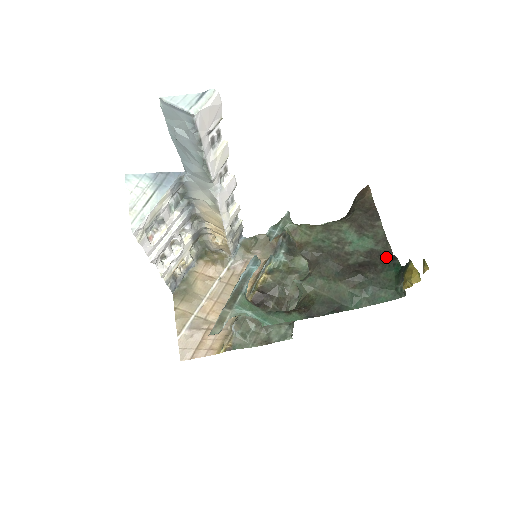
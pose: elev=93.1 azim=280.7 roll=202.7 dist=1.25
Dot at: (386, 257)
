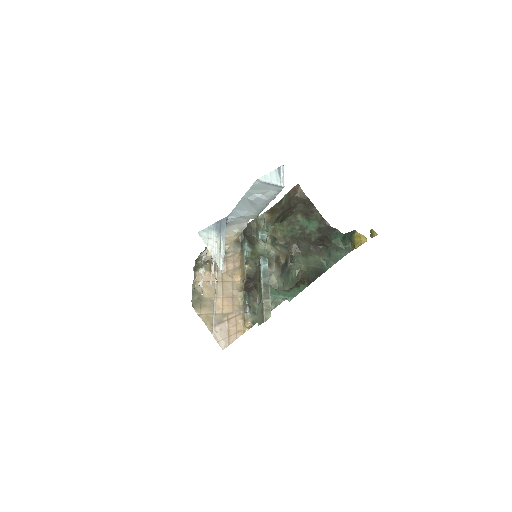
Dot at: (329, 230)
